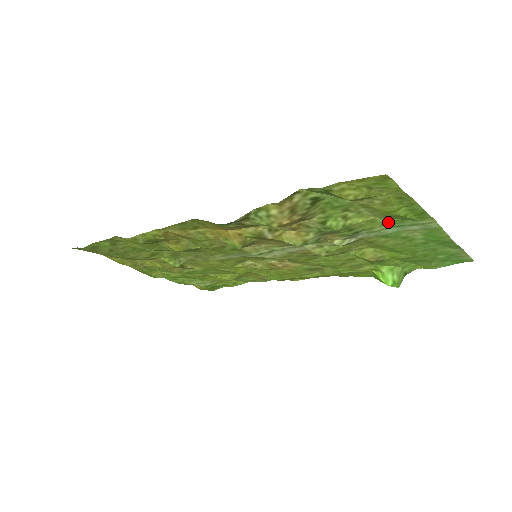
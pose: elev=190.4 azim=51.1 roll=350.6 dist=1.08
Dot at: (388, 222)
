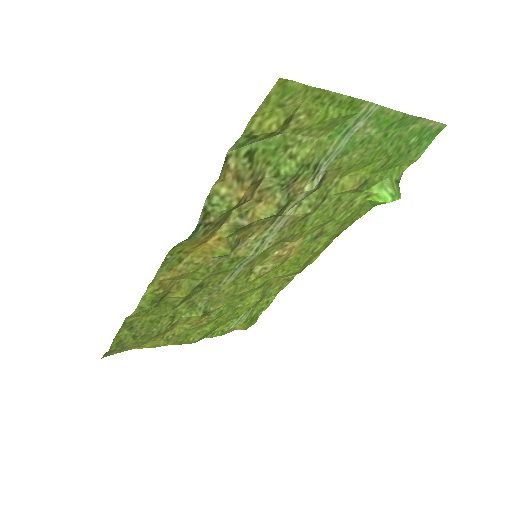
Dot at: (333, 135)
